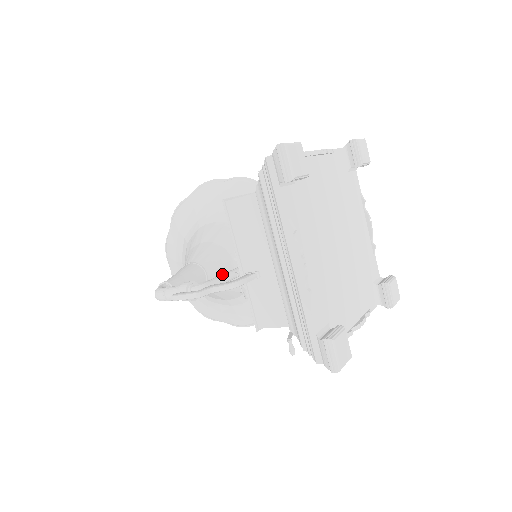
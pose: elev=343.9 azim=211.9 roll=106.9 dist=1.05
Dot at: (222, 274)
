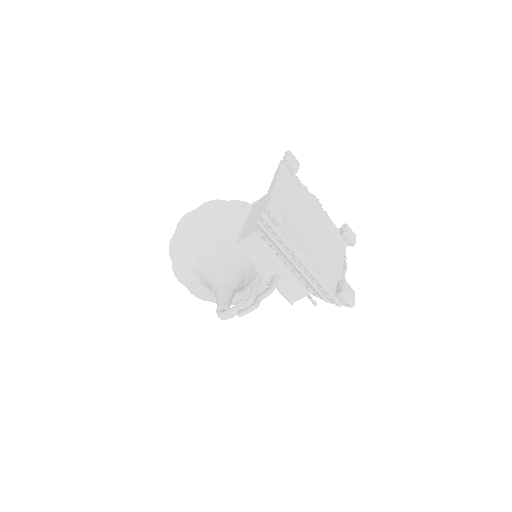
Dot at: (253, 284)
